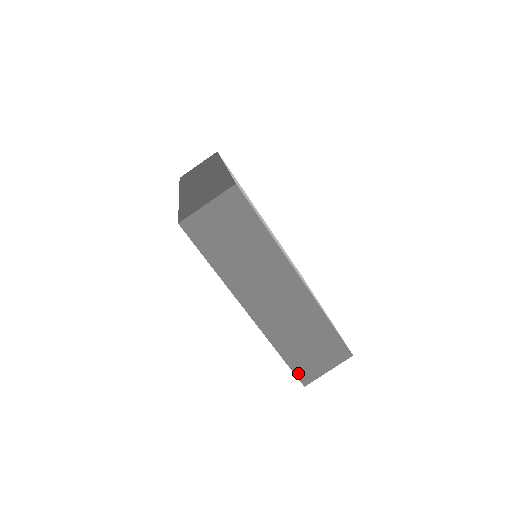
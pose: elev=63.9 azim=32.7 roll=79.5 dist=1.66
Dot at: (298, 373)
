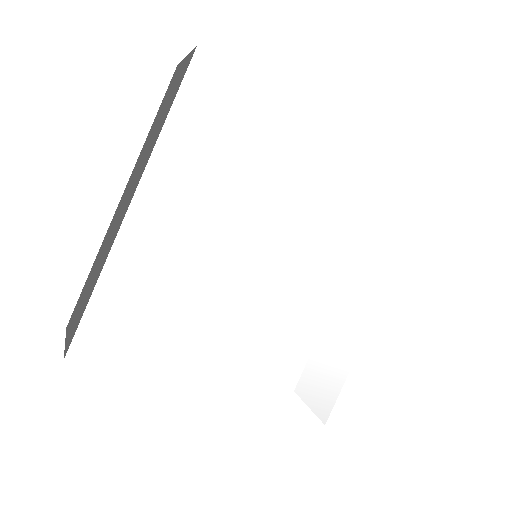
Dot at: occluded
